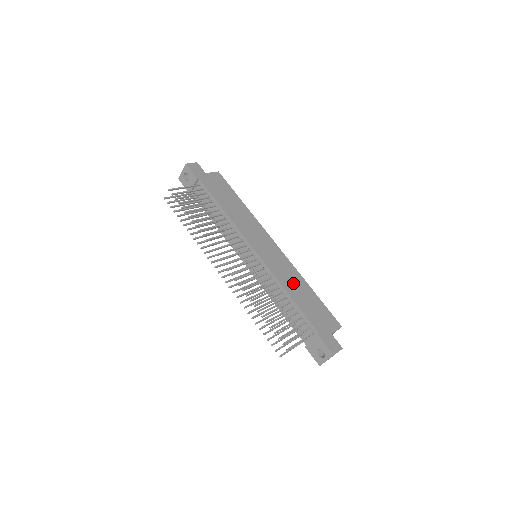
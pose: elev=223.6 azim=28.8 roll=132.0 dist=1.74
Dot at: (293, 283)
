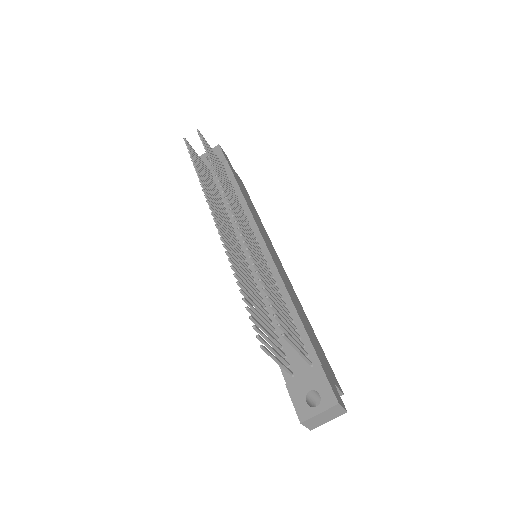
Dot at: (296, 302)
